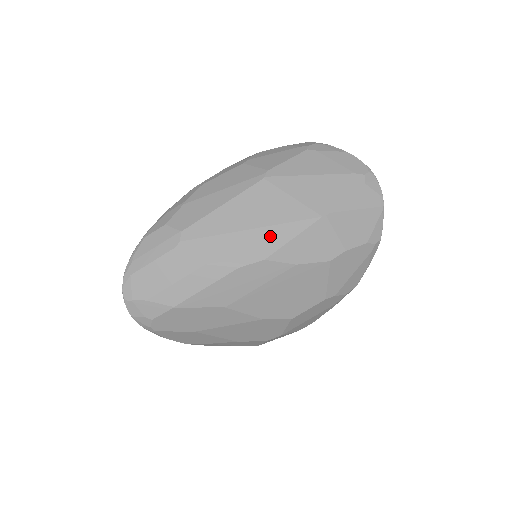
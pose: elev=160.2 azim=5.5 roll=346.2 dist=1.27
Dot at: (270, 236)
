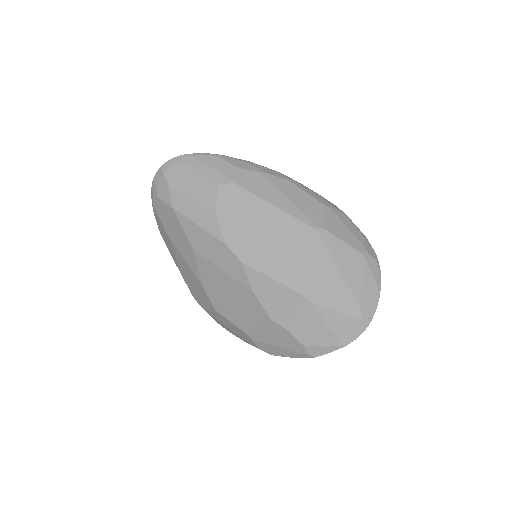
Dot at: (264, 257)
